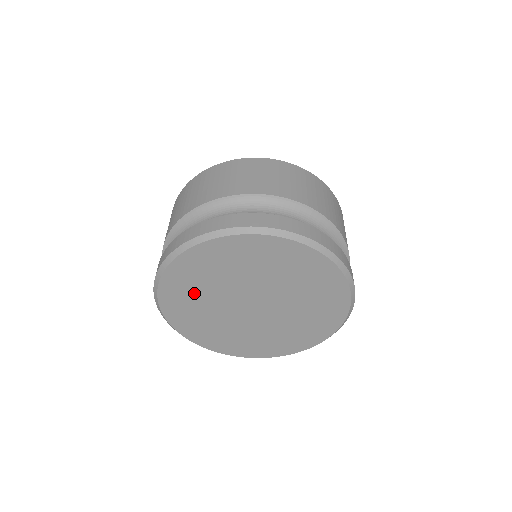
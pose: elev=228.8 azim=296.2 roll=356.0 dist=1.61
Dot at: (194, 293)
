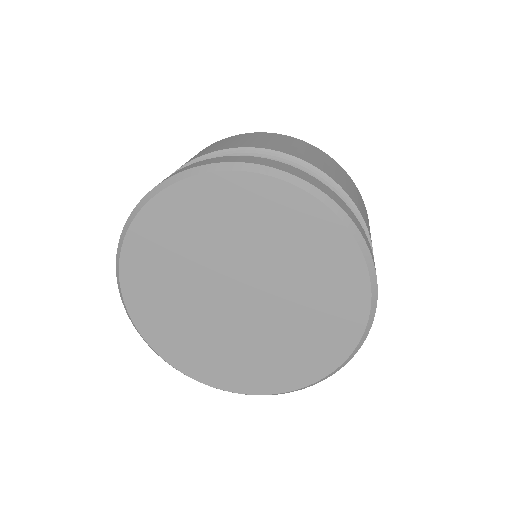
Dot at: (163, 278)
